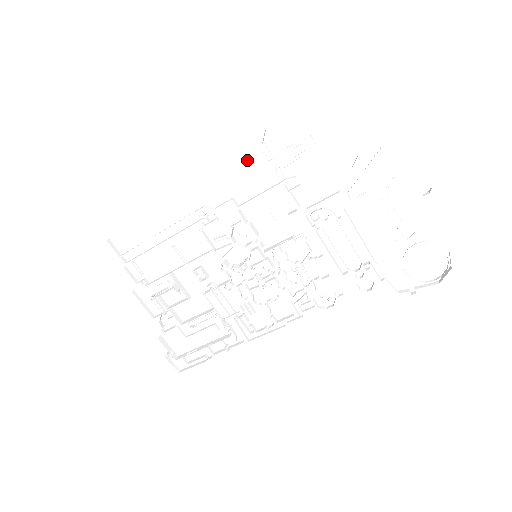
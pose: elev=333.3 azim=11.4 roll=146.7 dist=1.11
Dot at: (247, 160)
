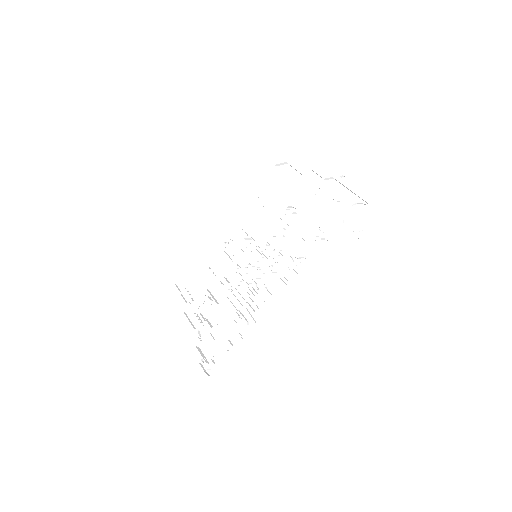
Dot at: (248, 207)
